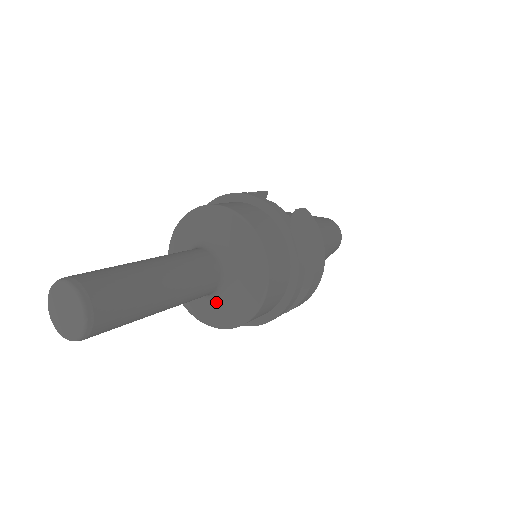
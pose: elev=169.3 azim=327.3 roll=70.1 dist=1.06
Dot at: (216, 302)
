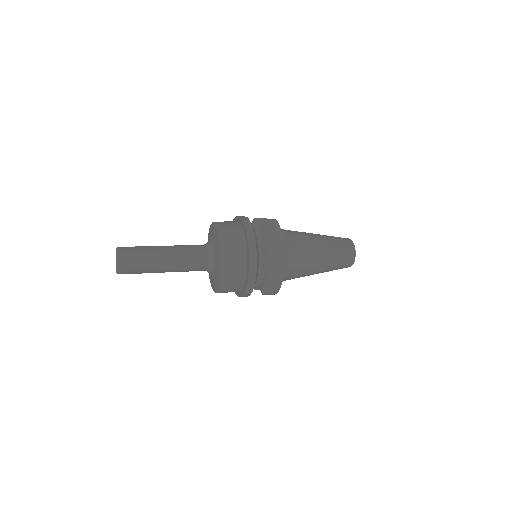
Dot at: (213, 275)
